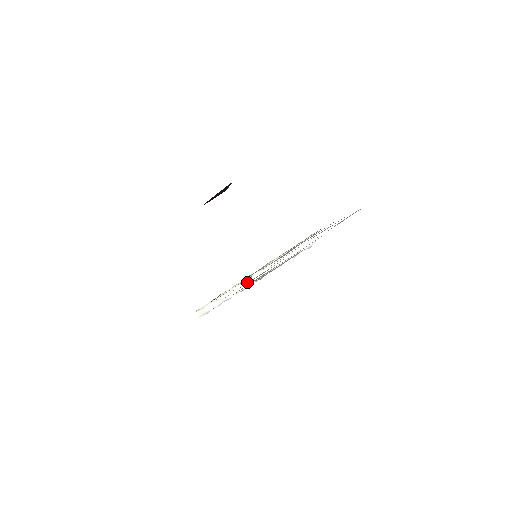
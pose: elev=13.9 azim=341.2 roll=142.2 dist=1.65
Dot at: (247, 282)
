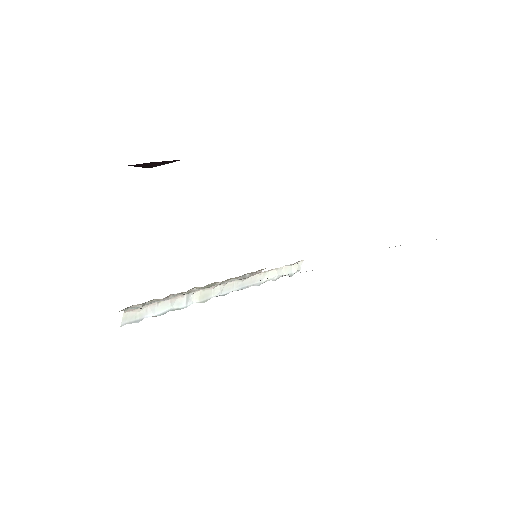
Dot at: (216, 291)
